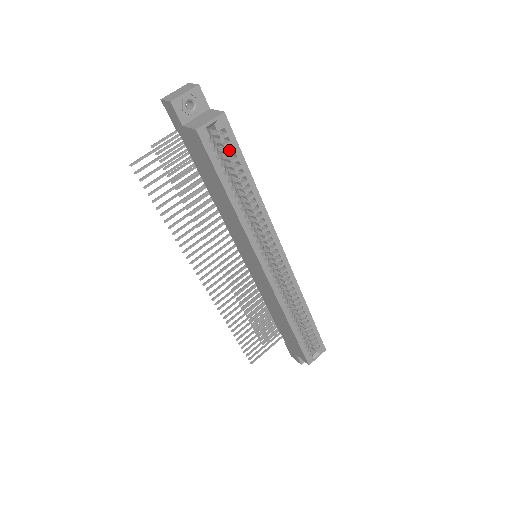
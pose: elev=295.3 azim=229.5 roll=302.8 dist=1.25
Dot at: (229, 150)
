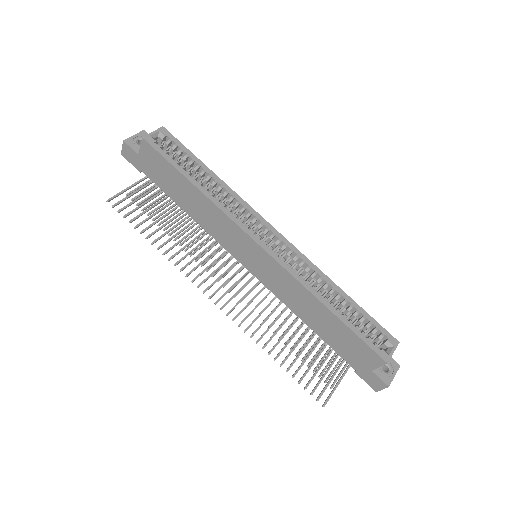
Dot at: (178, 152)
